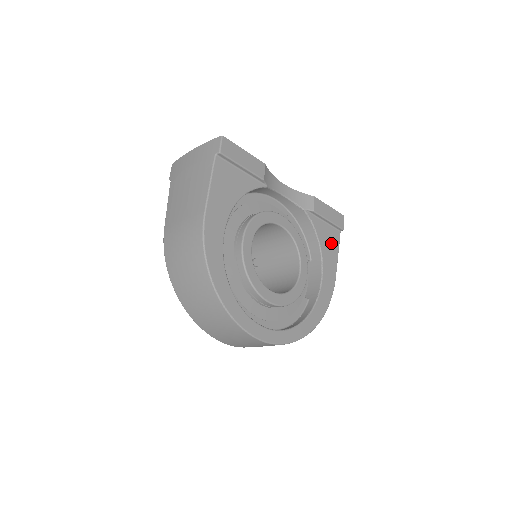
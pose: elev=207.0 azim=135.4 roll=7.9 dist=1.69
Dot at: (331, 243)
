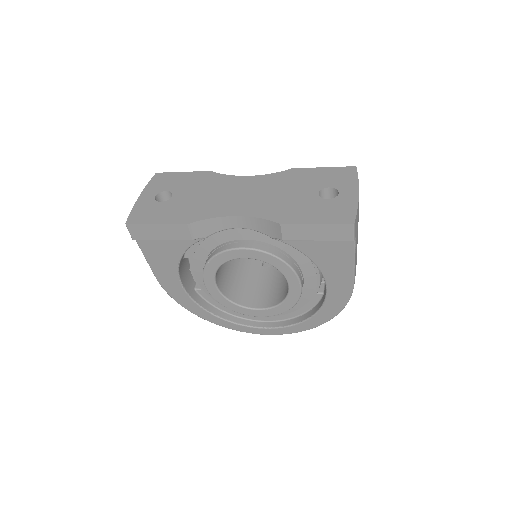
Dot at: (336, 255)
